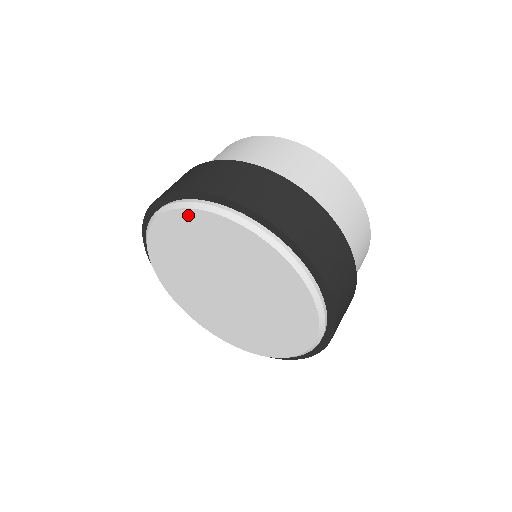
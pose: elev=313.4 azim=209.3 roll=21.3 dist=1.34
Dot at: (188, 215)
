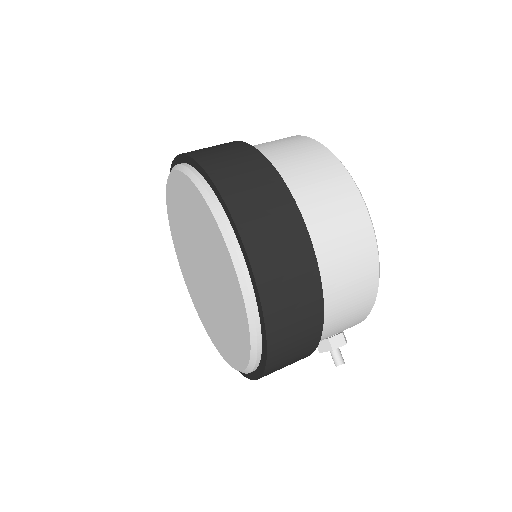
Dot at: (175, 178)
